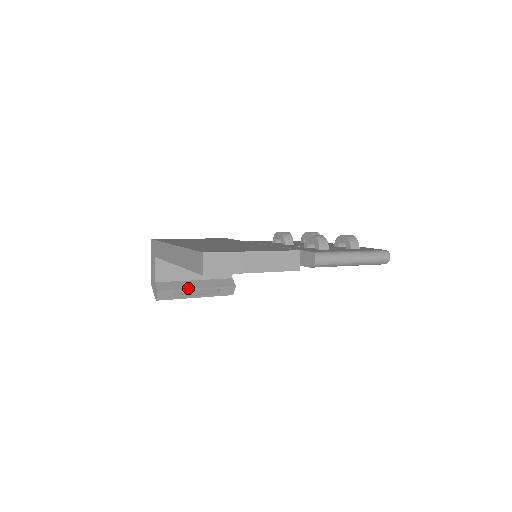
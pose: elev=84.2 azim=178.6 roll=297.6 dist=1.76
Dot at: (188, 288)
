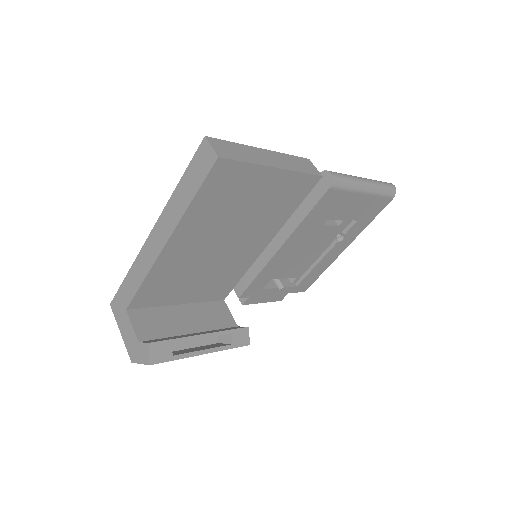
Dot at: (189, 336)
